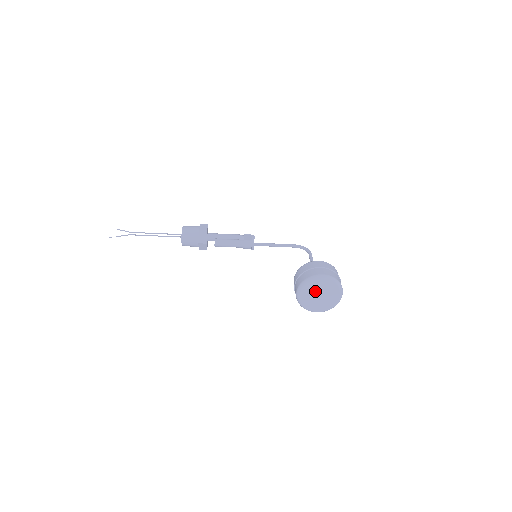
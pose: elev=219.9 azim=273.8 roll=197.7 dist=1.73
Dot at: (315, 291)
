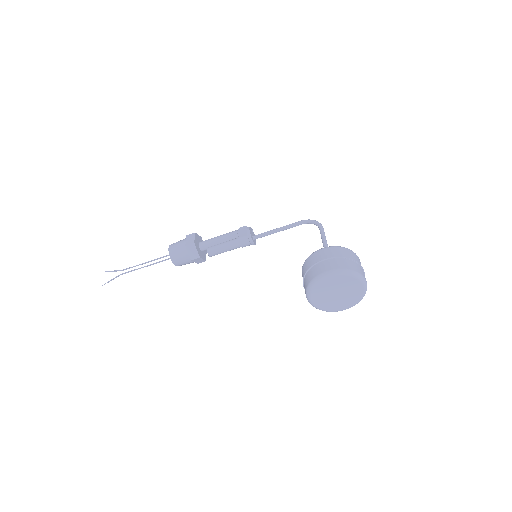
Dot at: (328, 291)
